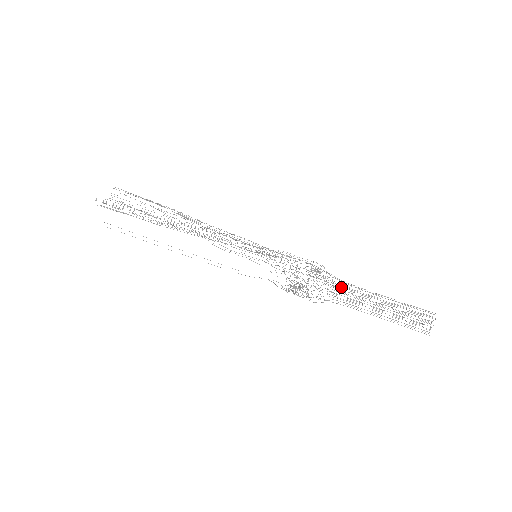
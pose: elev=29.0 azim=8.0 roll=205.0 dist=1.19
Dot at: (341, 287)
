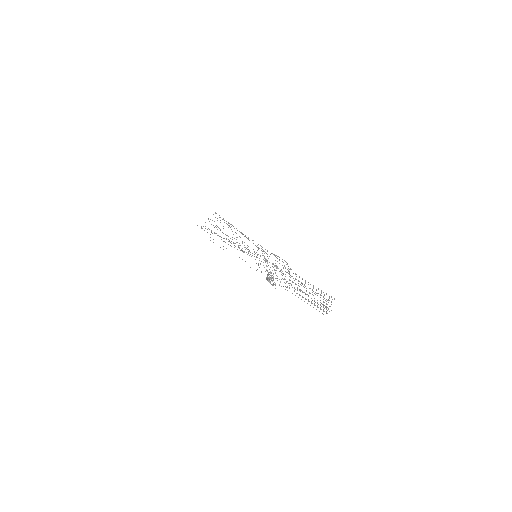
Dot at: occluded
